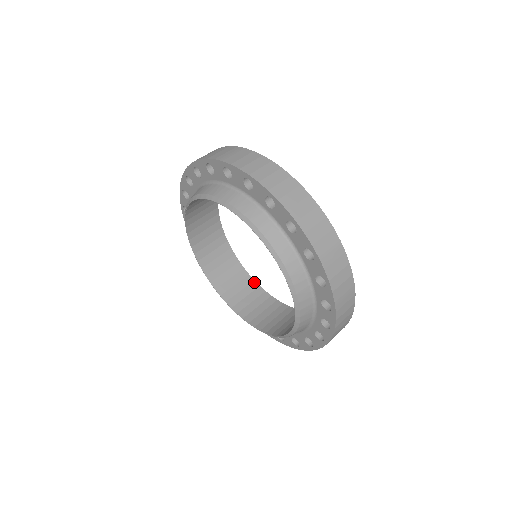
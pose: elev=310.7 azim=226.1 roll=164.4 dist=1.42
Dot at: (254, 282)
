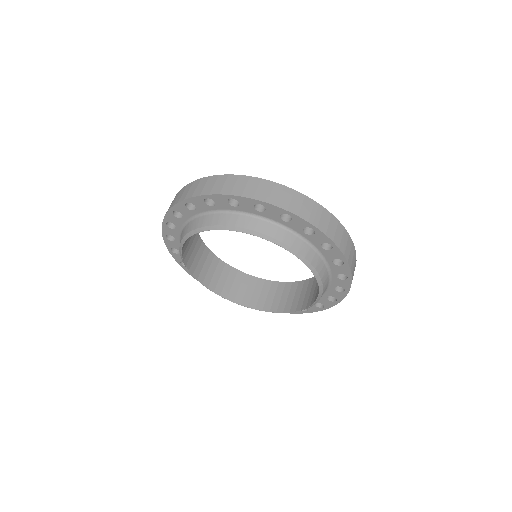
Dot at: (287, 283)
